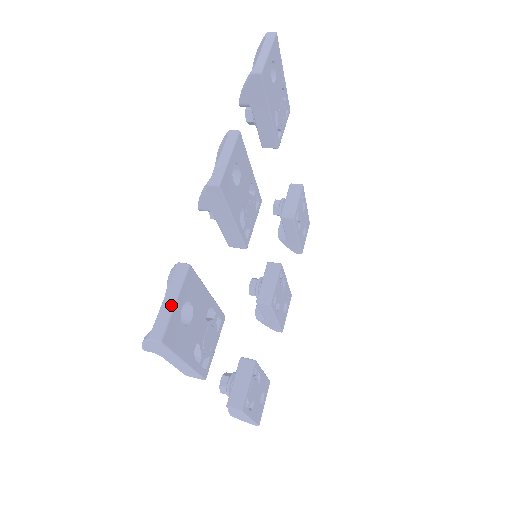
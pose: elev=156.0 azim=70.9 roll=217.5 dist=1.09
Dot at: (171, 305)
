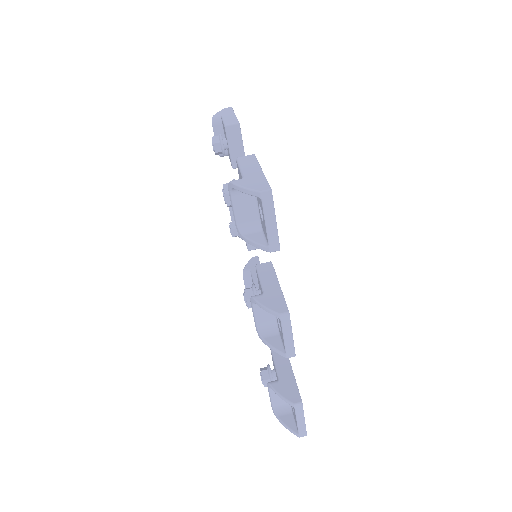
Dot at: (303, 422)
